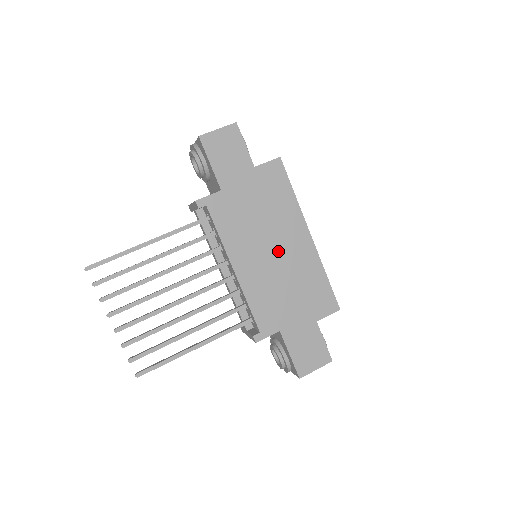
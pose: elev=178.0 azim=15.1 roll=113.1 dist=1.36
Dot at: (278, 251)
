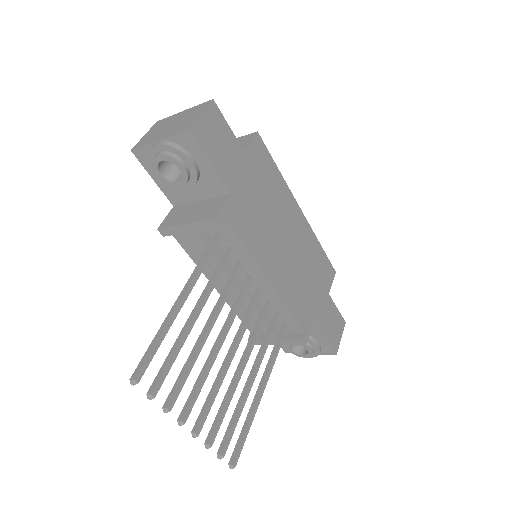
Dot at: (289, 240)
